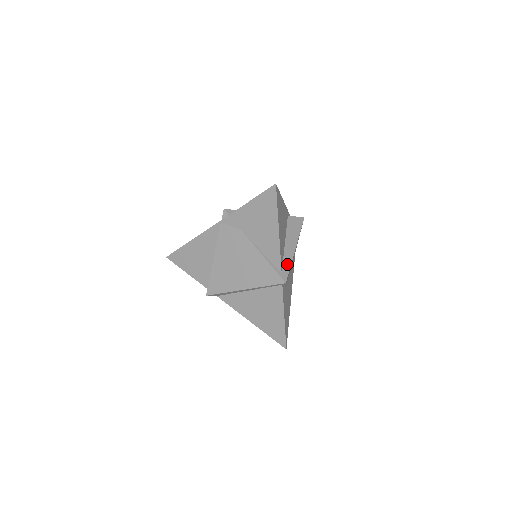
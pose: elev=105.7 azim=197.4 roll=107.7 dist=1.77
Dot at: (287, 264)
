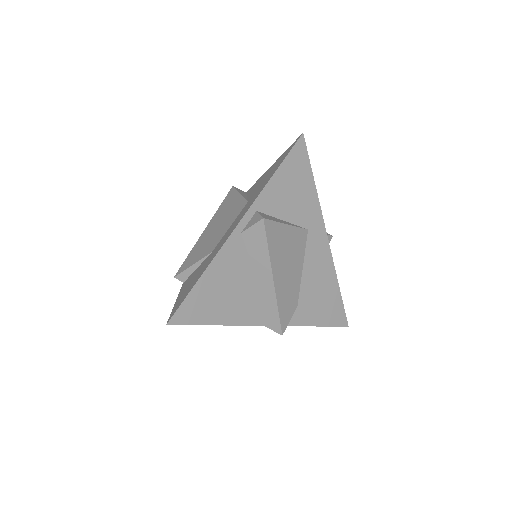
Dot at: (273, 310)
